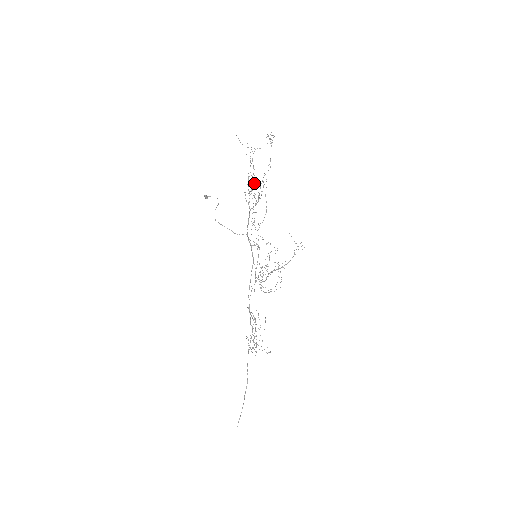
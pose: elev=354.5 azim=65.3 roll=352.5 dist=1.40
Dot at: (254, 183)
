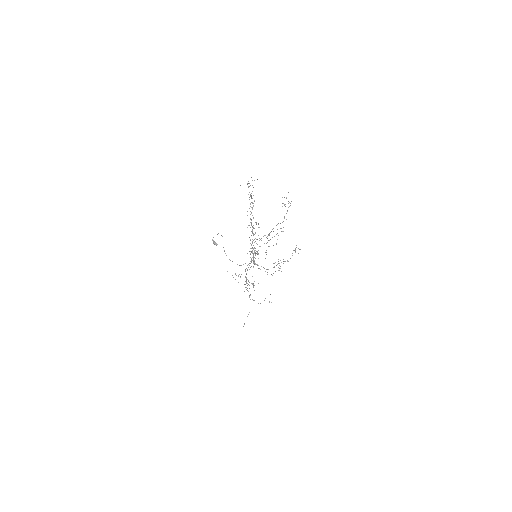
Dot at: (252, 209)
